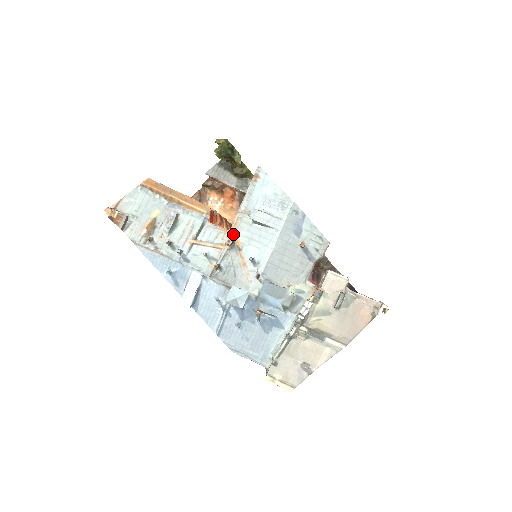
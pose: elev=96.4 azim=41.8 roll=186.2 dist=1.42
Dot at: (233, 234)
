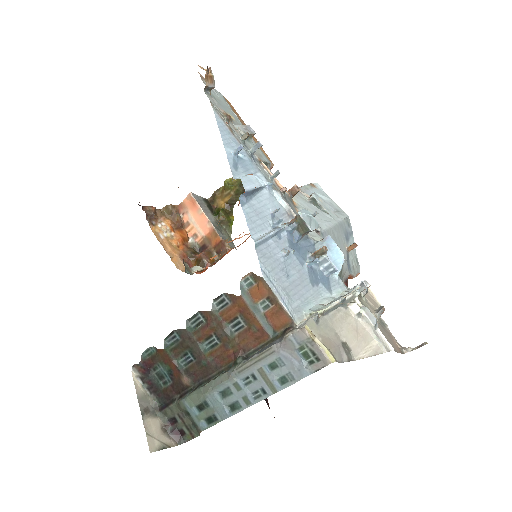
Dot at: occluded
